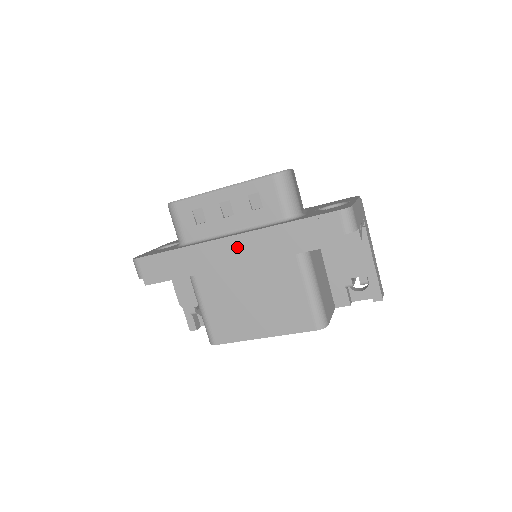
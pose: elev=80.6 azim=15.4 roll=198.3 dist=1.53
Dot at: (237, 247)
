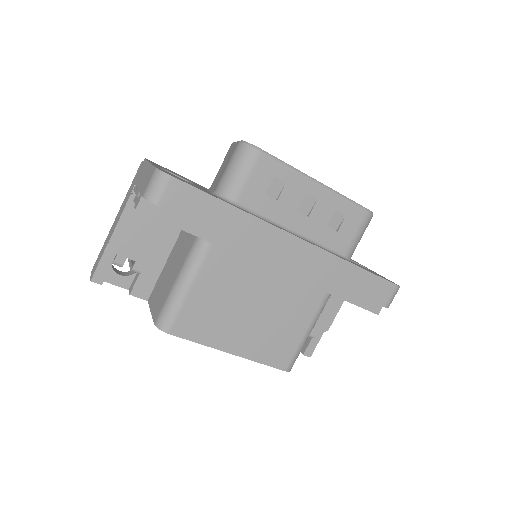
Dot at: (298, 254)
